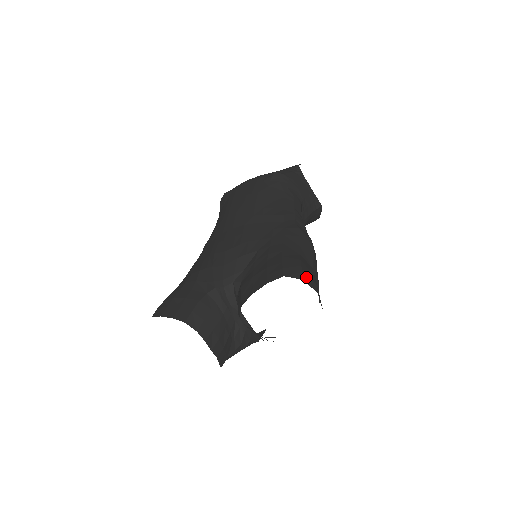
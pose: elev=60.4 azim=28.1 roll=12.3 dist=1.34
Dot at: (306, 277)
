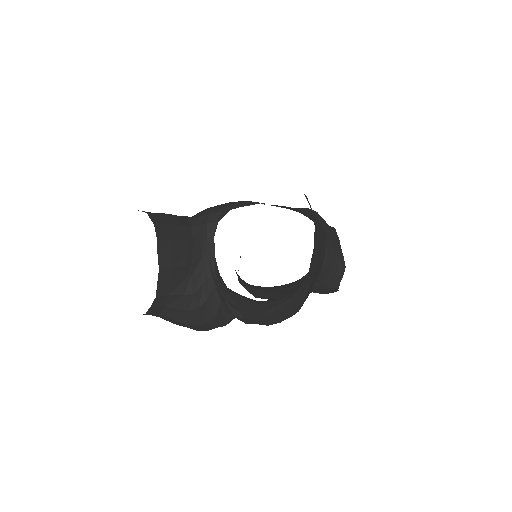
Dot at: occluded
